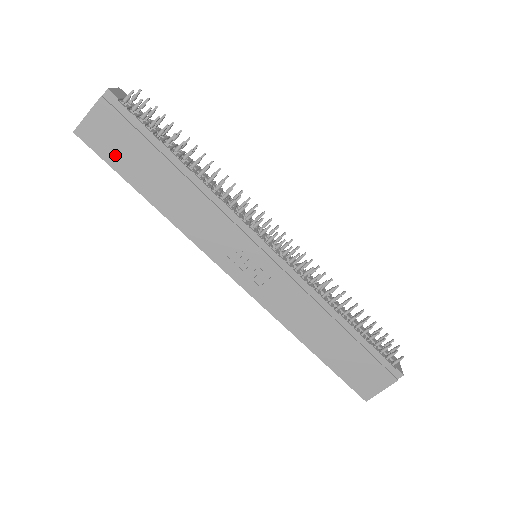
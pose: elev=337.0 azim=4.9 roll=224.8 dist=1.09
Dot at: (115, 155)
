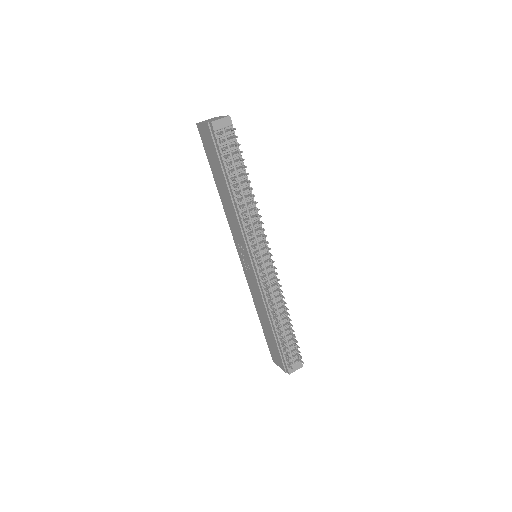
Dot at: (208, 152)
